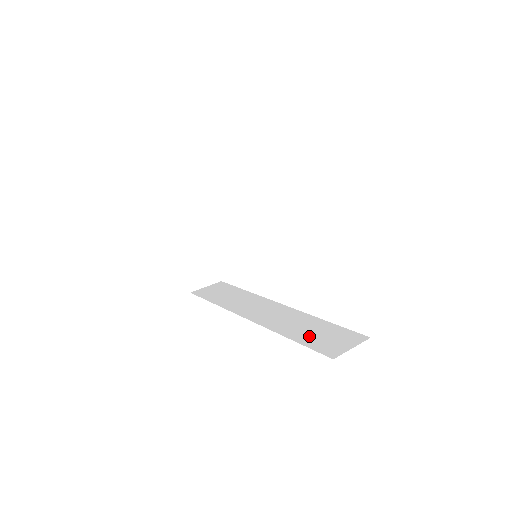
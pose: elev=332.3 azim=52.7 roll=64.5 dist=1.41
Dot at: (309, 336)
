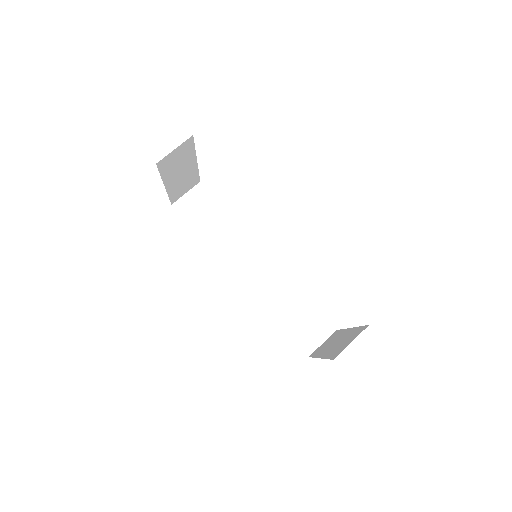
Dot at: (292, 320)
